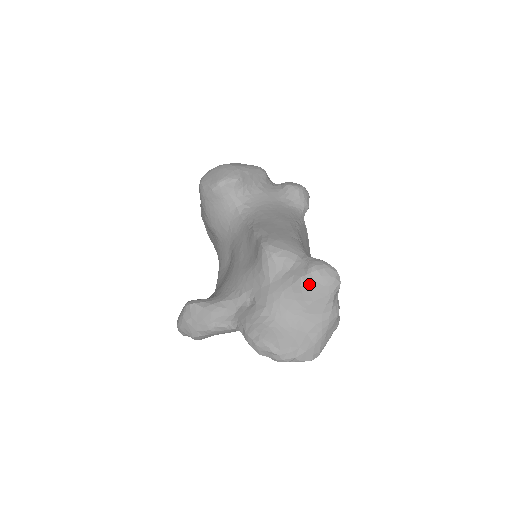
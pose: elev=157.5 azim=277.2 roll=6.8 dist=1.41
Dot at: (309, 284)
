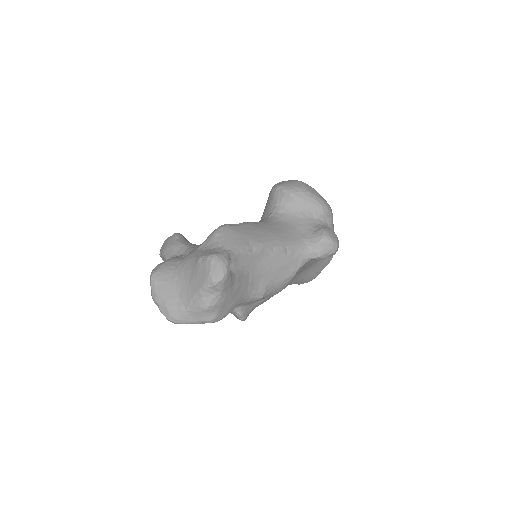
Dot at: (202, 263)
